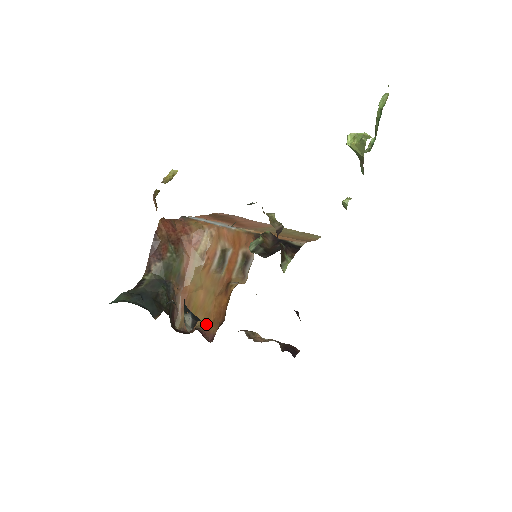
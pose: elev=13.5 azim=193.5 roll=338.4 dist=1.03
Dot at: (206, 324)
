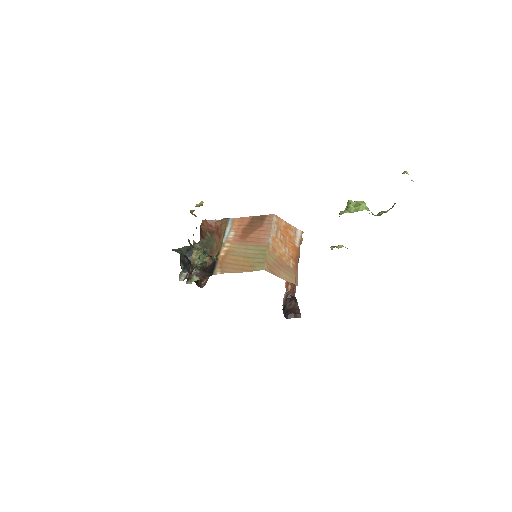
Dot at: (207, 279)
